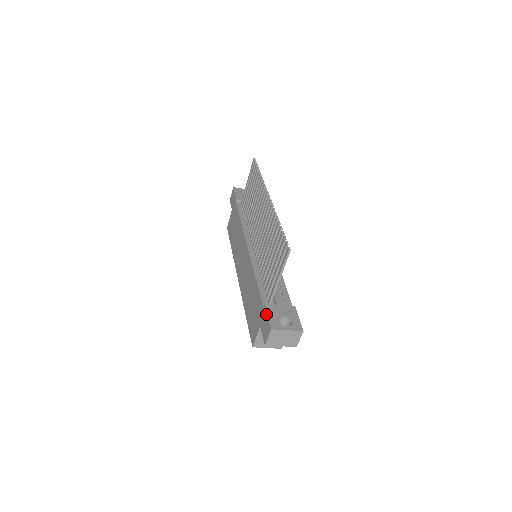
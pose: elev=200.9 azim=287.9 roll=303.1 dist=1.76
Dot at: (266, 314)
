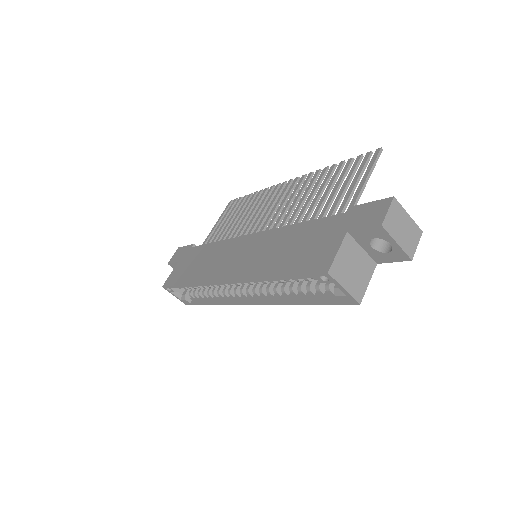
Dot at: (363, 204)
